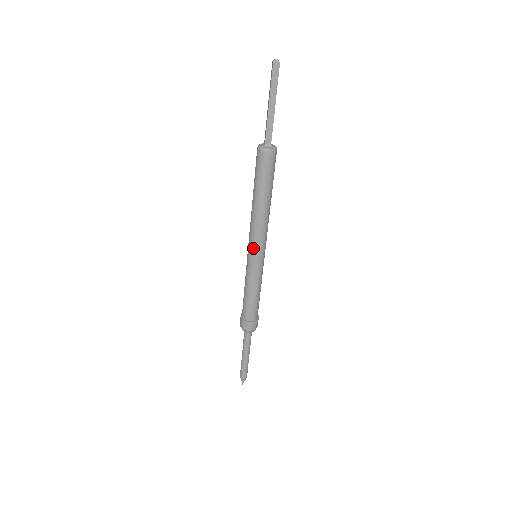
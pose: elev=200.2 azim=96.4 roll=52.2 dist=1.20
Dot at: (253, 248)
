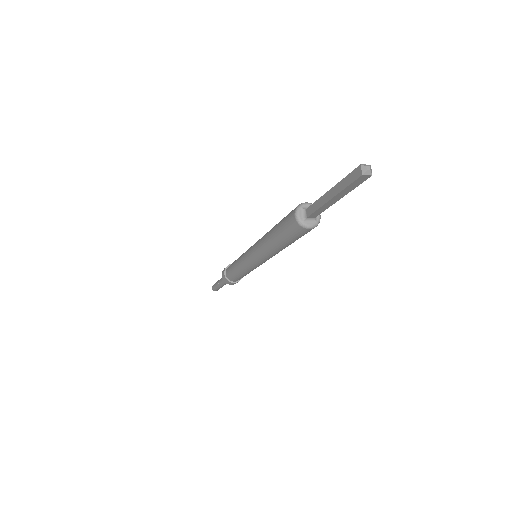
Dot at: (256, 261)
